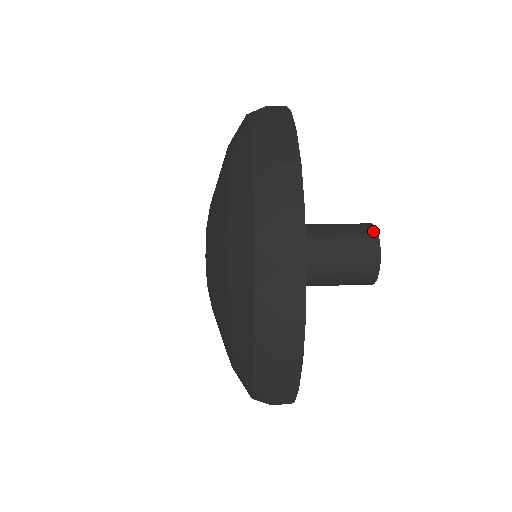
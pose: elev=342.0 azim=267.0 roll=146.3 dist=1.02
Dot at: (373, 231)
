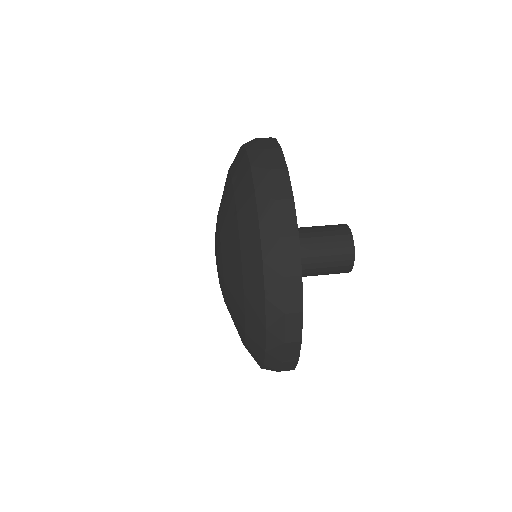
Dot at: (350, 237)
